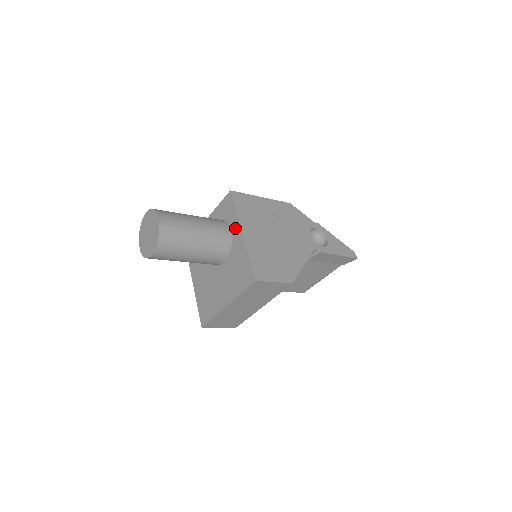
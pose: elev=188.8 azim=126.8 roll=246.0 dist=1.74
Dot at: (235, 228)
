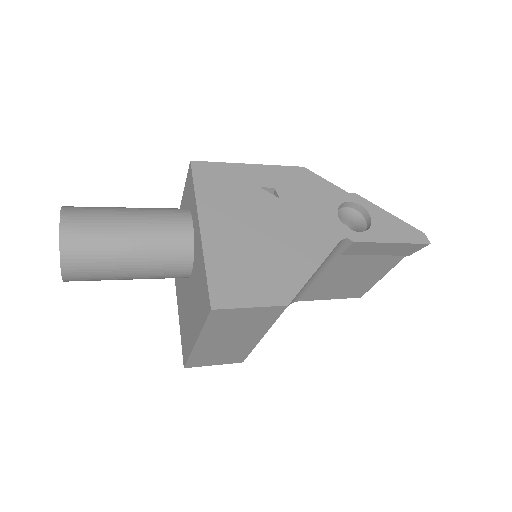
Dot at: (195, 220)
